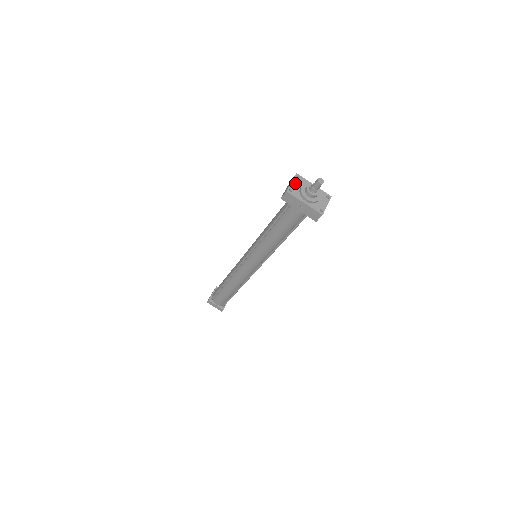
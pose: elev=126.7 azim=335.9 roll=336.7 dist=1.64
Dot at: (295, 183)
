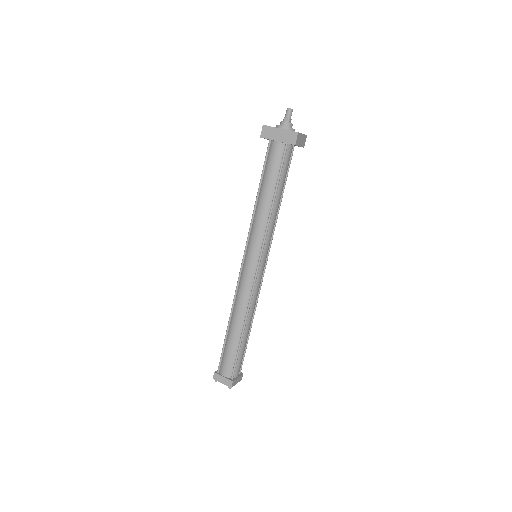
Dot at: occluded
